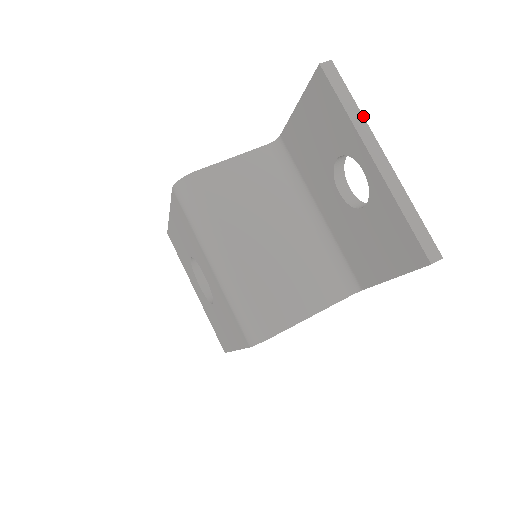
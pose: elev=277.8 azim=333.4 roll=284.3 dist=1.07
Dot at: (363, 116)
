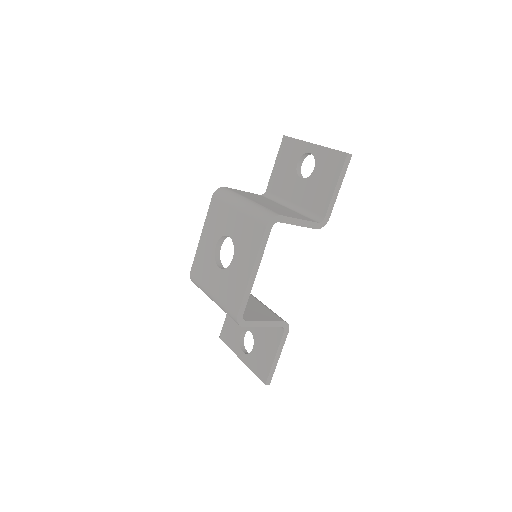
Dot at: occluded
